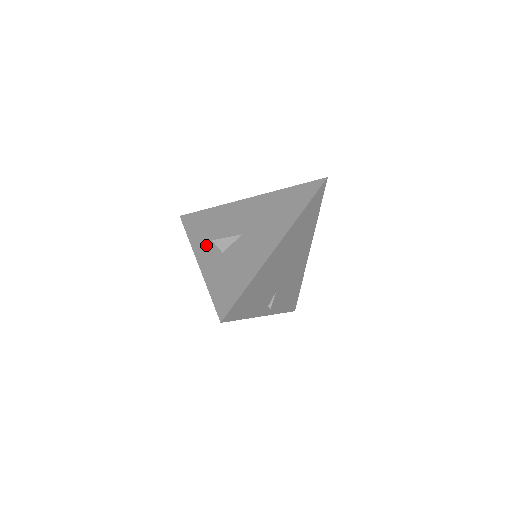
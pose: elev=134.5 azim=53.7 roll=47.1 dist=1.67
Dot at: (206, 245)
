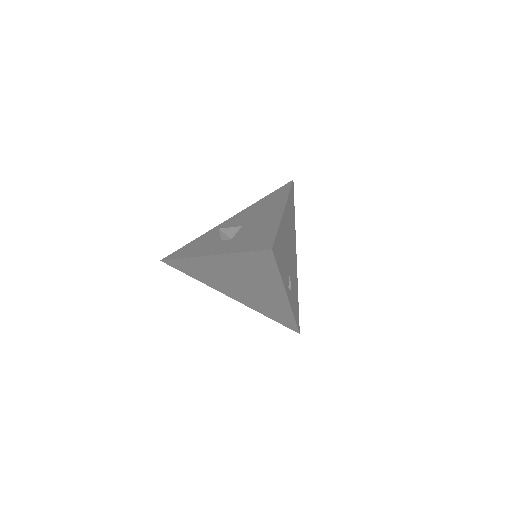
Dot at: (209, 248)
